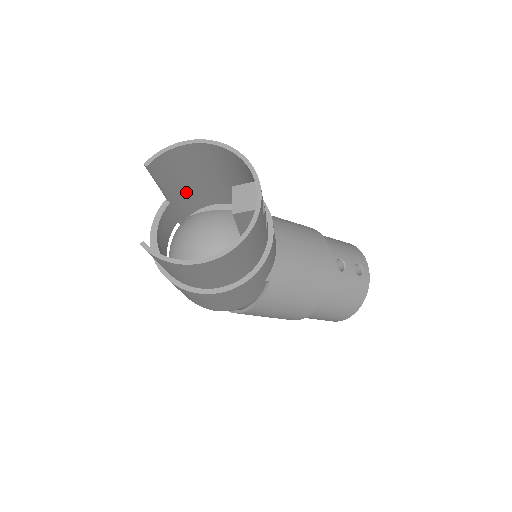
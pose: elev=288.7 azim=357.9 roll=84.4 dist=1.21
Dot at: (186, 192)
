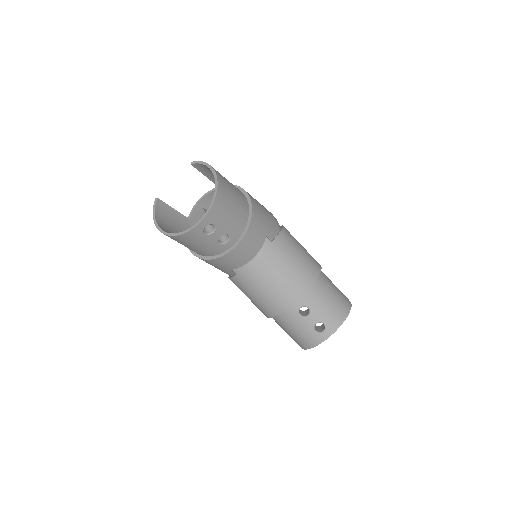
Dot at: occluded
